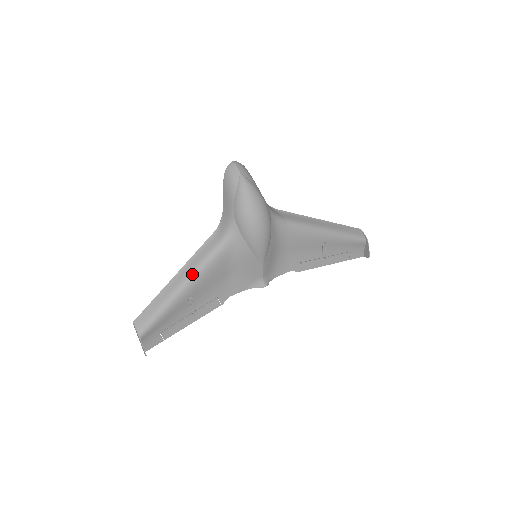
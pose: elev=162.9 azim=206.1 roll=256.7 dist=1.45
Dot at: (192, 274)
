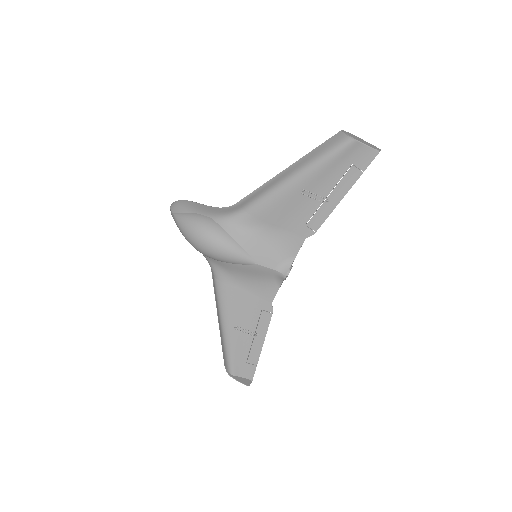
Dot at: (219, 310)
